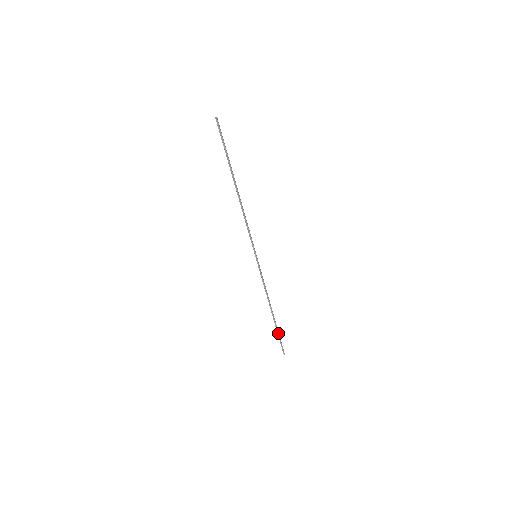
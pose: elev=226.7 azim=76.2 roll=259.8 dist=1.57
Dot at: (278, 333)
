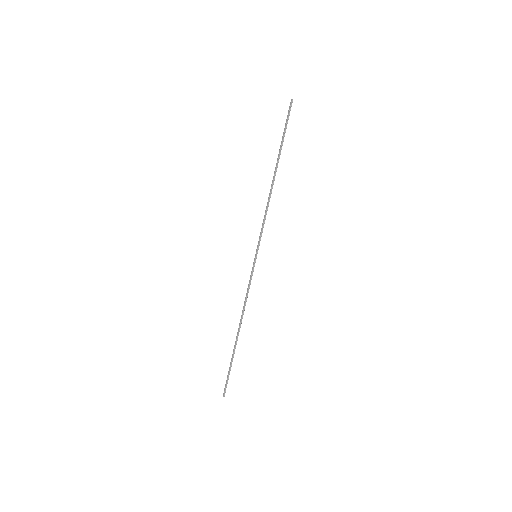
Dot at: occluded
